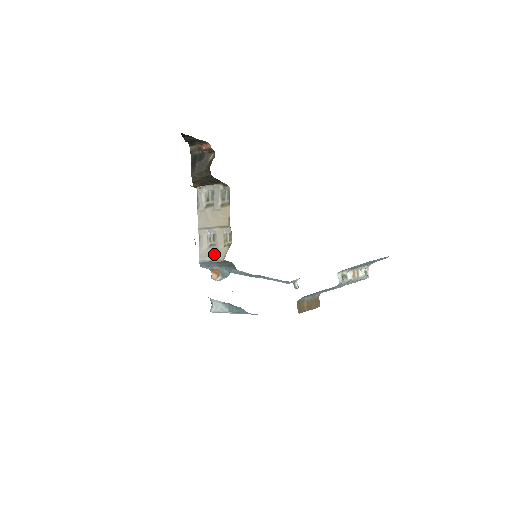
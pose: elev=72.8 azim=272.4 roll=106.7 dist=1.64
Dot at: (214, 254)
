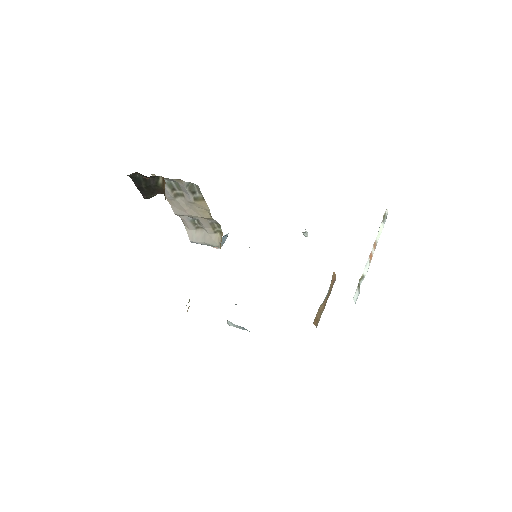
Dot at: (206, 240)
